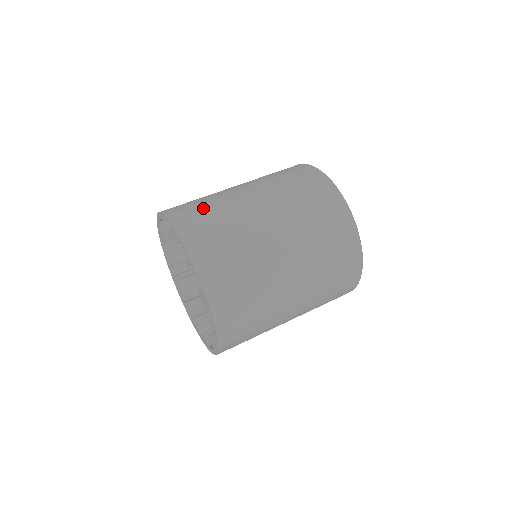
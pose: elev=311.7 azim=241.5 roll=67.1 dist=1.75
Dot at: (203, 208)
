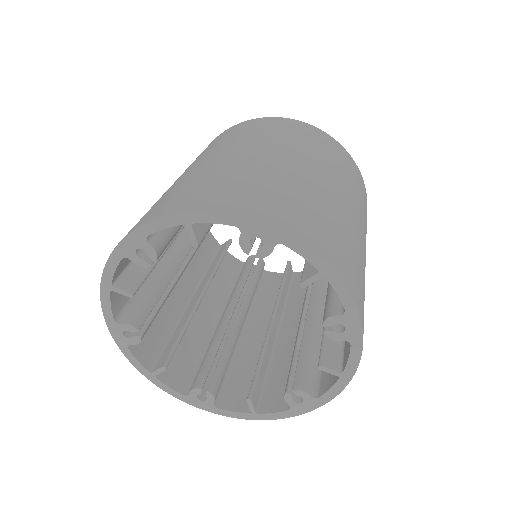
Dot at: (263, 188)
